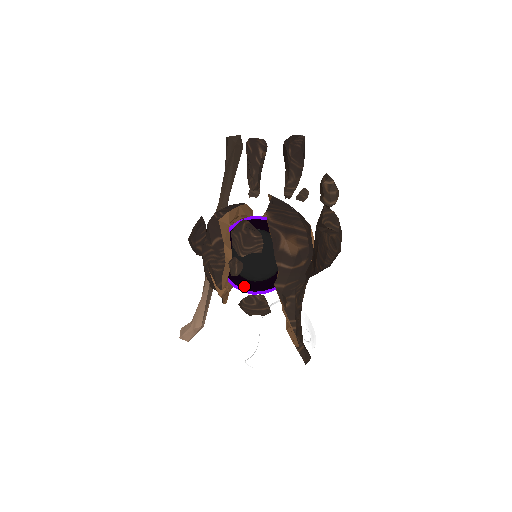
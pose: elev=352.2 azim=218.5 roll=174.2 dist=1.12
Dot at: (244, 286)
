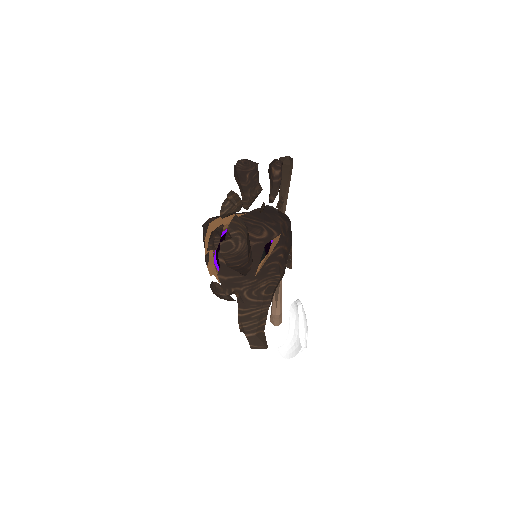
Dot at: occluded
